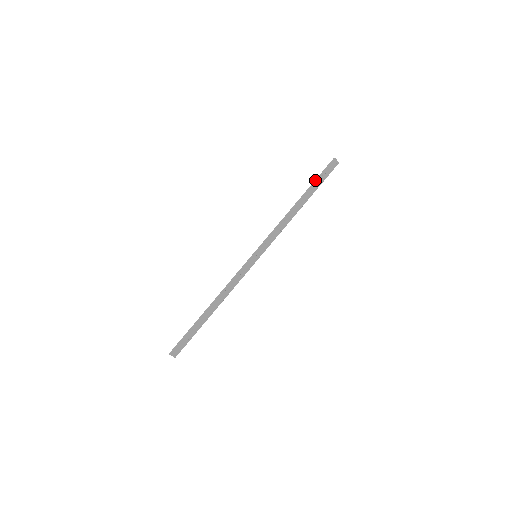
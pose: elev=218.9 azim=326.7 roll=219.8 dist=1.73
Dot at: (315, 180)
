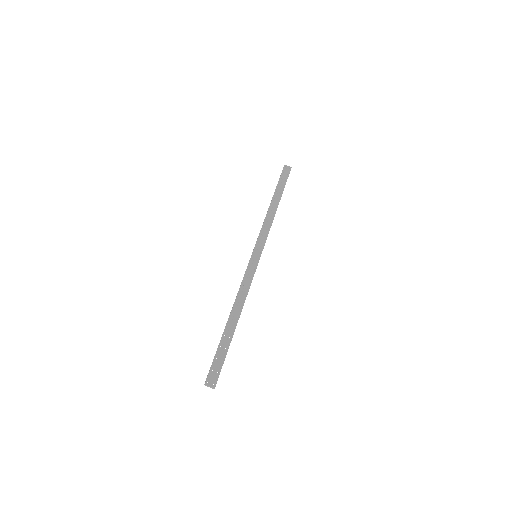
Dot at: (277, 184)
